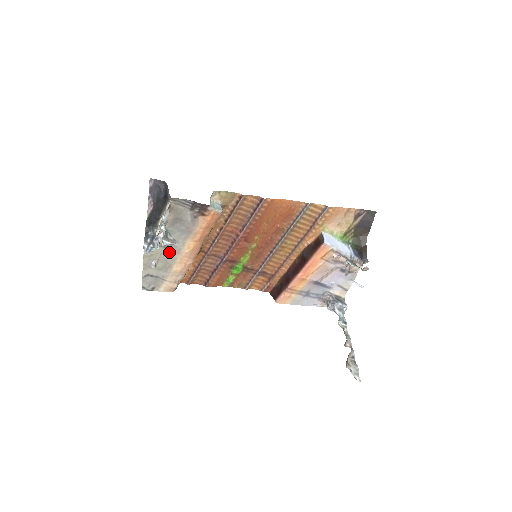
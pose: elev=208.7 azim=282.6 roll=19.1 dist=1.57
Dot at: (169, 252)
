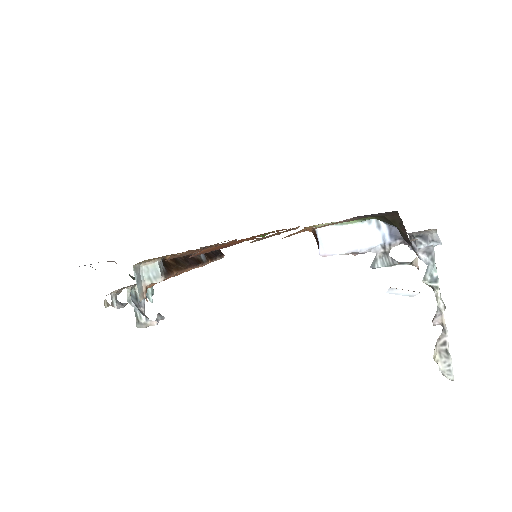
Dot at: occluded
